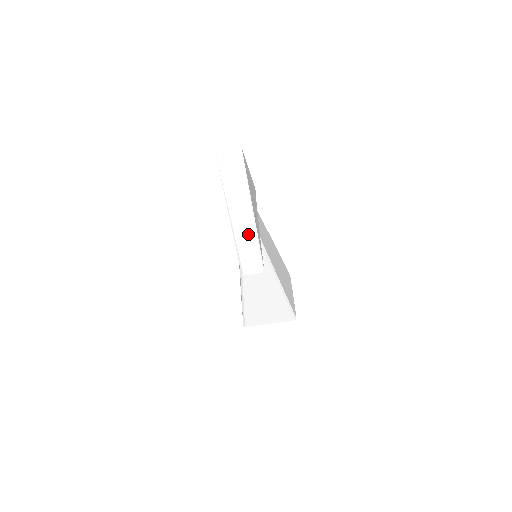
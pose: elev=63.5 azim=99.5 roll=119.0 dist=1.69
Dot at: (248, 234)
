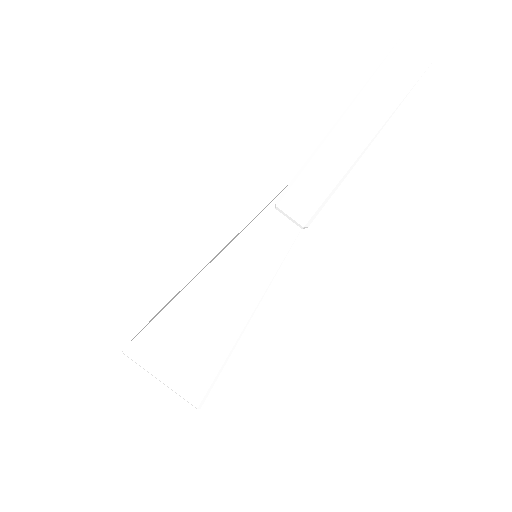
Dot at: (341, 158)
